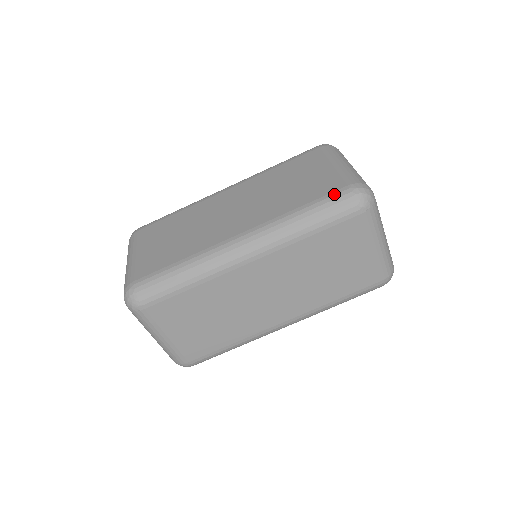
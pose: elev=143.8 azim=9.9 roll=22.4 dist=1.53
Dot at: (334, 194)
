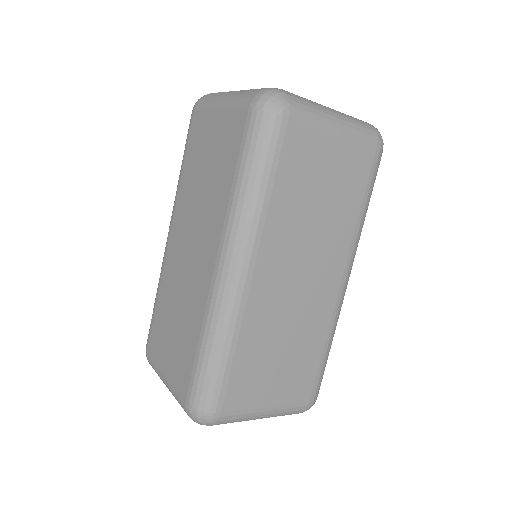
Dot at: (246, 132)
